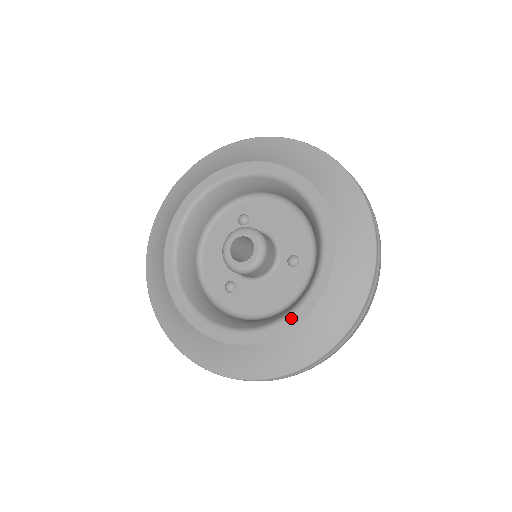
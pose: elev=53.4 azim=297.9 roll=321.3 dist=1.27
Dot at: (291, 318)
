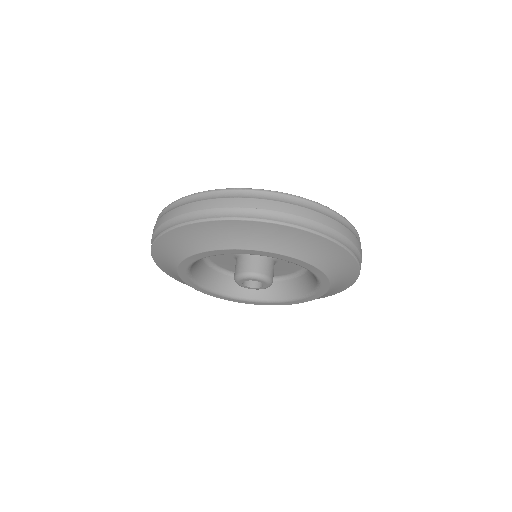
Dot at: (305, 300)
